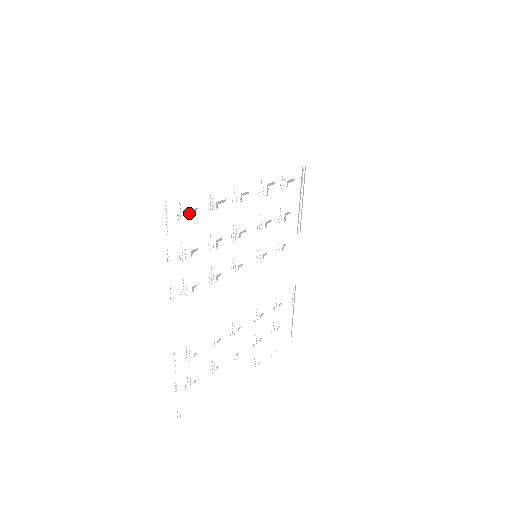
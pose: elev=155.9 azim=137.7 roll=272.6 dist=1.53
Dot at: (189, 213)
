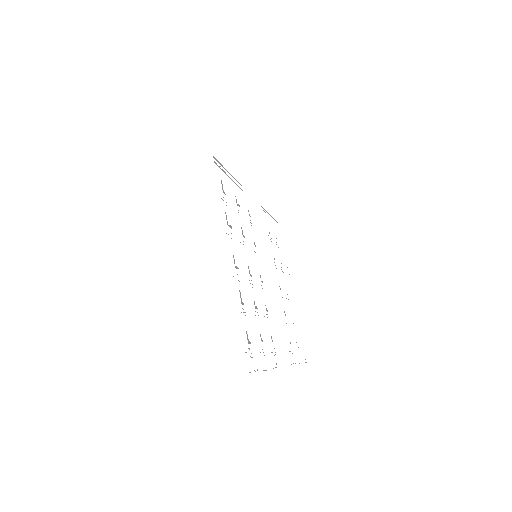
Dot at: (248, 342)
